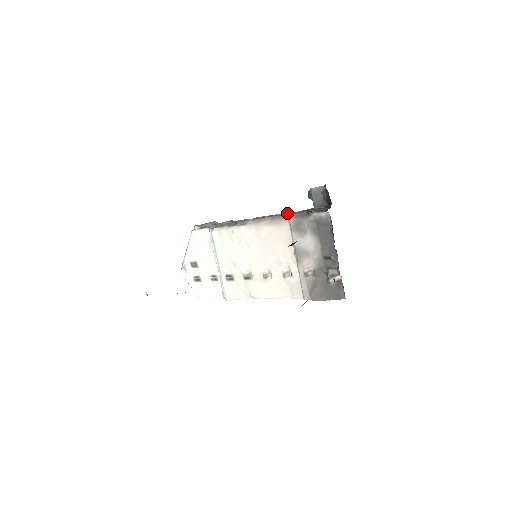
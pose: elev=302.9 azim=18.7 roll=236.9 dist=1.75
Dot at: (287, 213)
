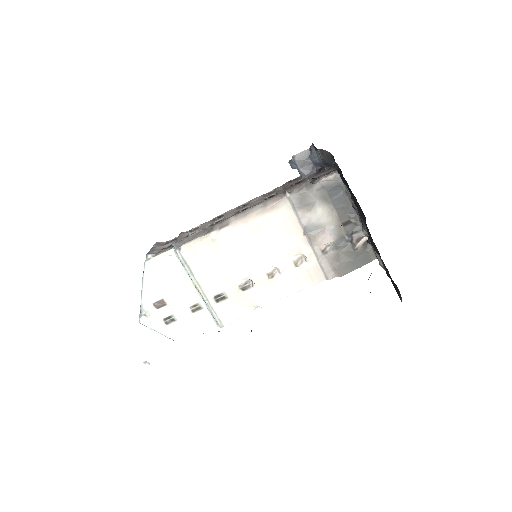
Dot at: (260, 197)
